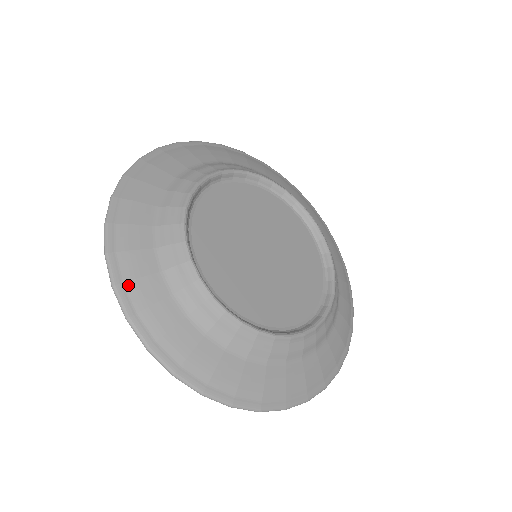
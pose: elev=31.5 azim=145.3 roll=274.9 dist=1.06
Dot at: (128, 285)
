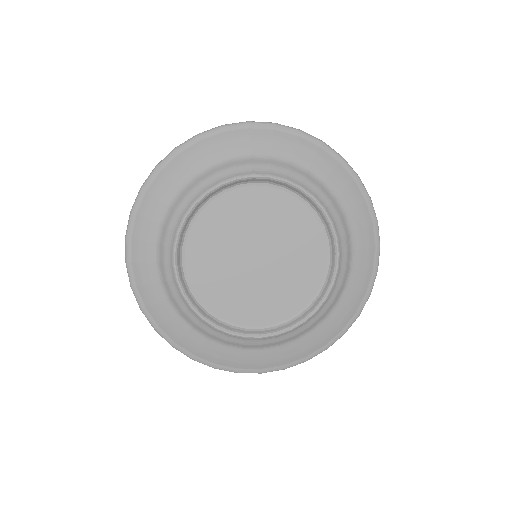
Dot at: (162, 327)
